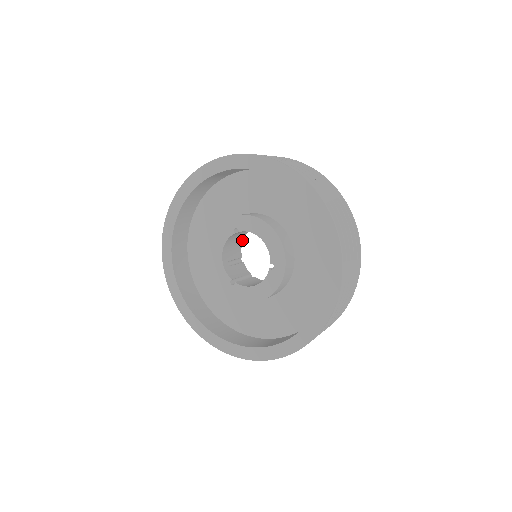
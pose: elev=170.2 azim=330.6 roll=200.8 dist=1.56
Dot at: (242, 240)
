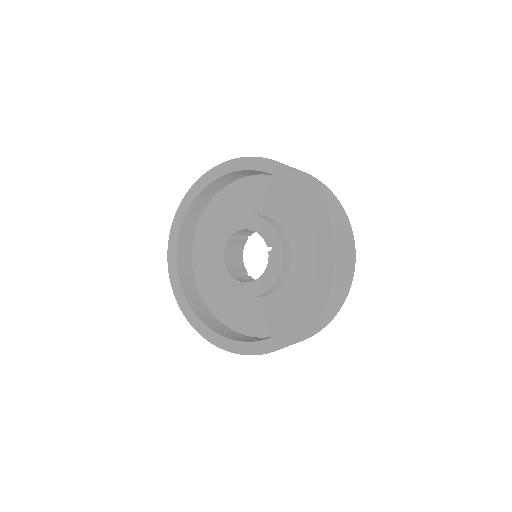
Dot at: (242, 256)
